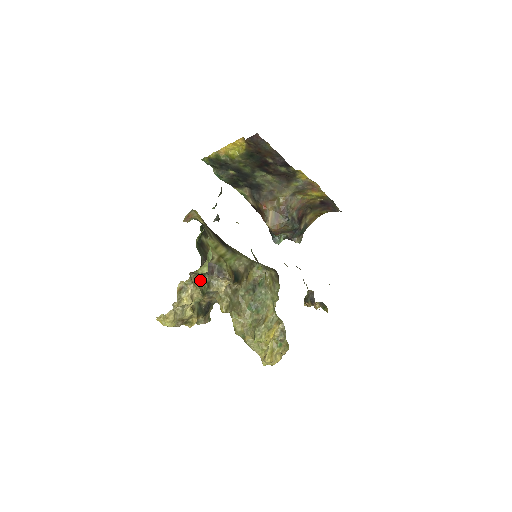
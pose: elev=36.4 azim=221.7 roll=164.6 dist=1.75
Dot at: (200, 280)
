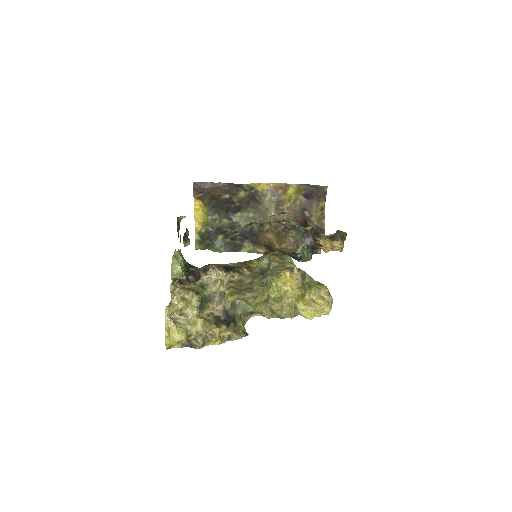
Dot at: (191, 288)
